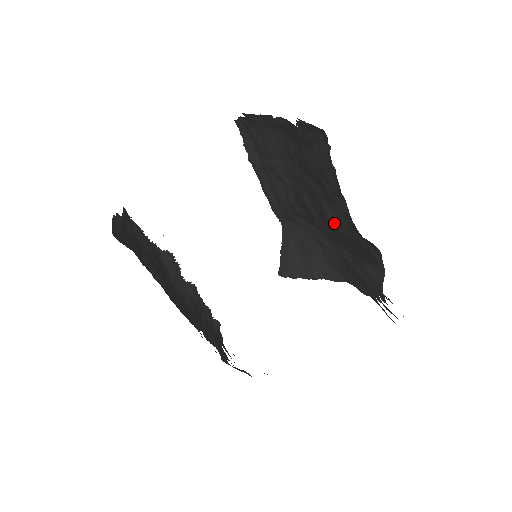
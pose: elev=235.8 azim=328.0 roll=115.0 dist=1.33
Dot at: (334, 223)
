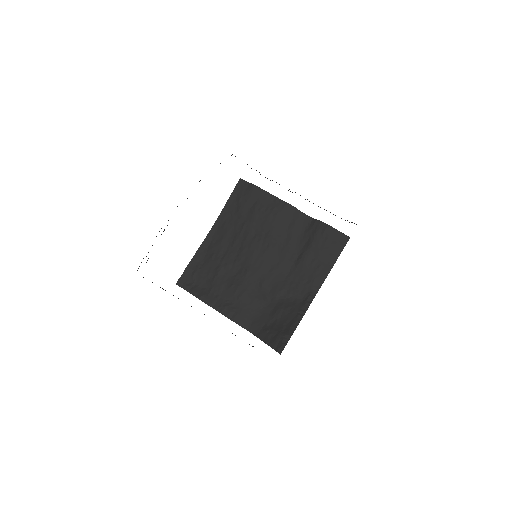
Dot at: (276, 210)
